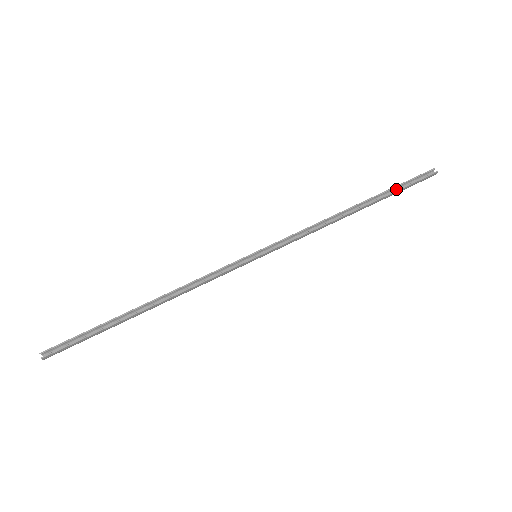
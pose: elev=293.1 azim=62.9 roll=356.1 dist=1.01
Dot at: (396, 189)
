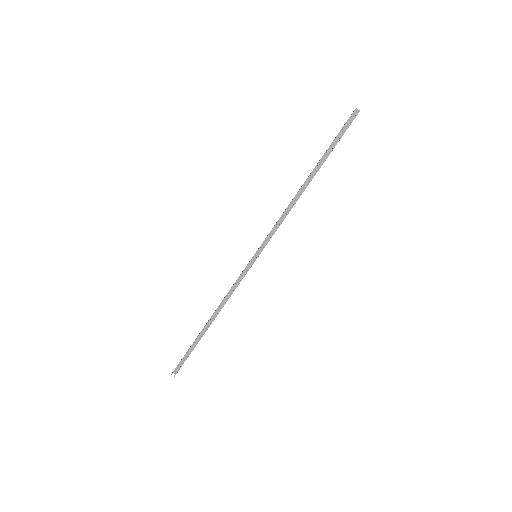
Dot at: (332, 144)
